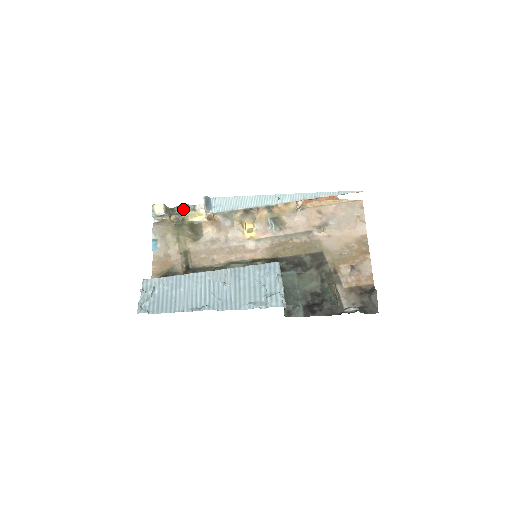
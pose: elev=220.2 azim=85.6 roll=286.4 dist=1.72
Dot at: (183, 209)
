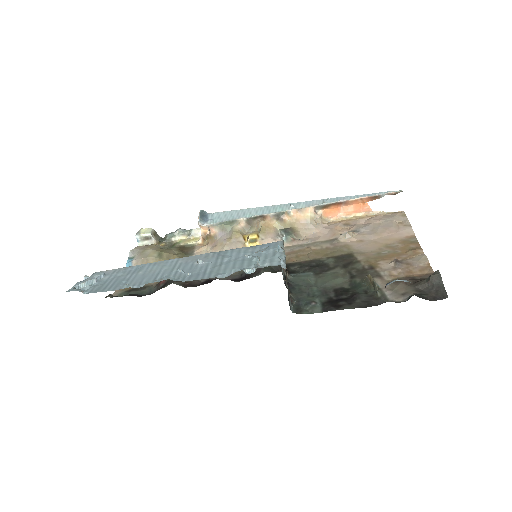
Dot at: (175, 233)
